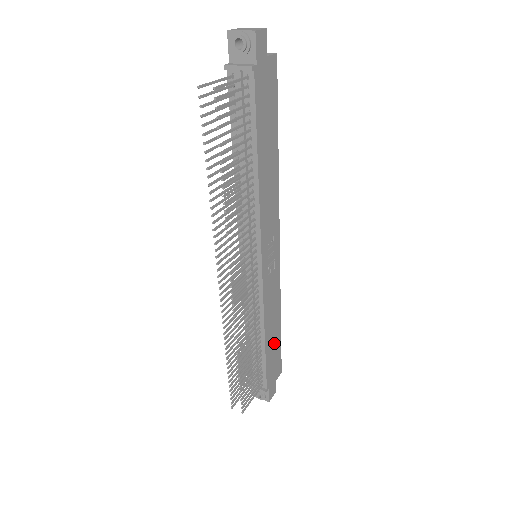
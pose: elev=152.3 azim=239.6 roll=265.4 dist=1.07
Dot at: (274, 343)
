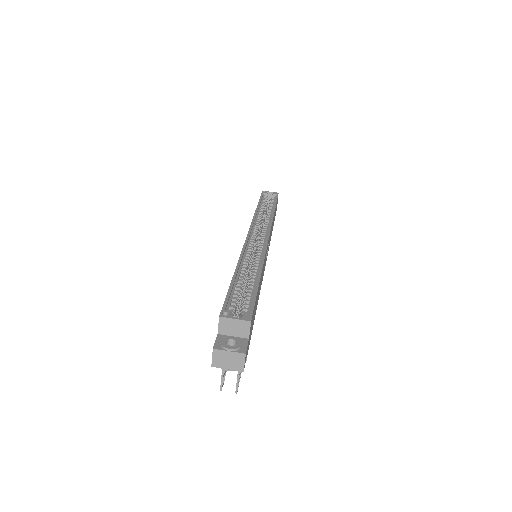
Dot at: (274, 216)
